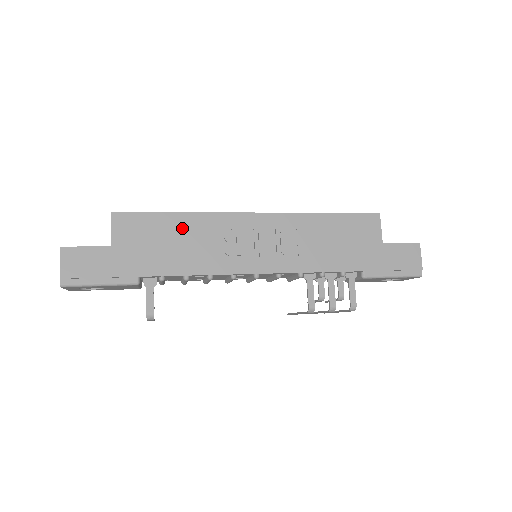
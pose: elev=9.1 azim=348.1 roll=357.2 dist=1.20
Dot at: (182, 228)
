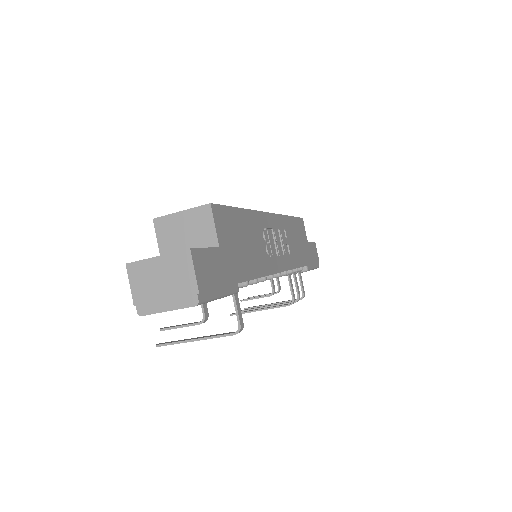
Dot at: (247, 226)
